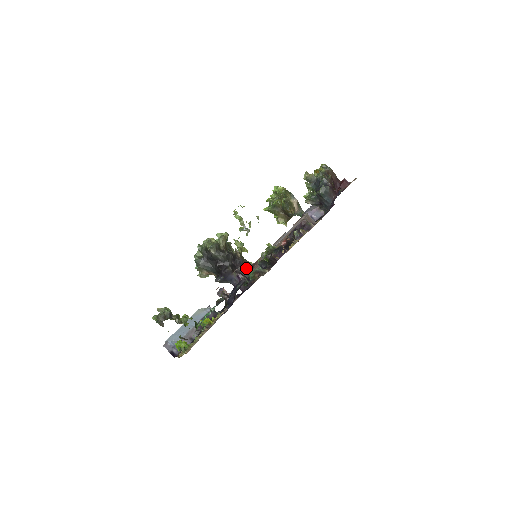
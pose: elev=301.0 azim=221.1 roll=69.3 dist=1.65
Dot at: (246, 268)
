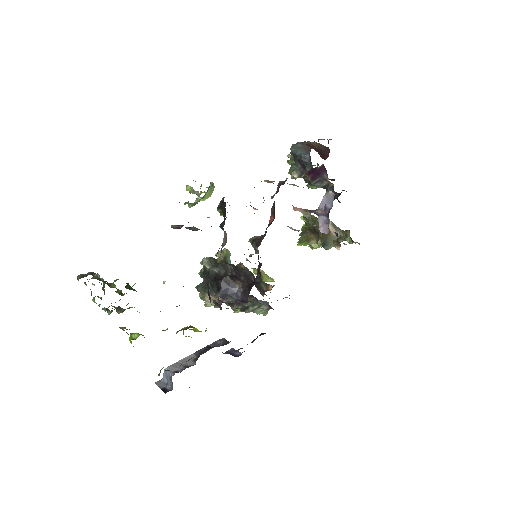
Dot at: occluded
